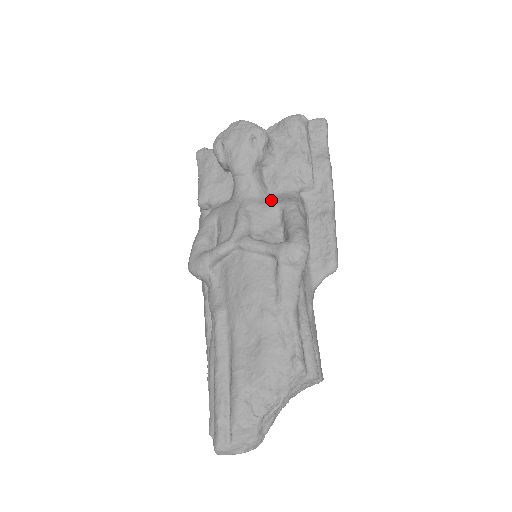
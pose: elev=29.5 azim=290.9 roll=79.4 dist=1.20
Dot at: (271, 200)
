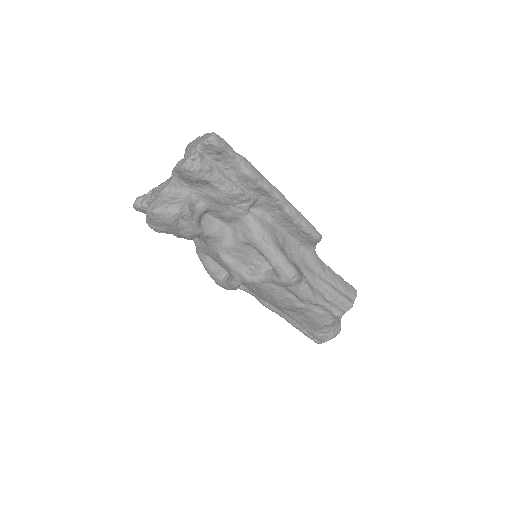
Dot at: (235, 237)
